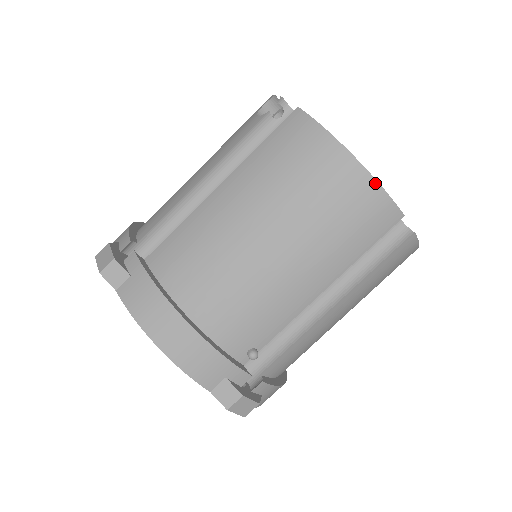
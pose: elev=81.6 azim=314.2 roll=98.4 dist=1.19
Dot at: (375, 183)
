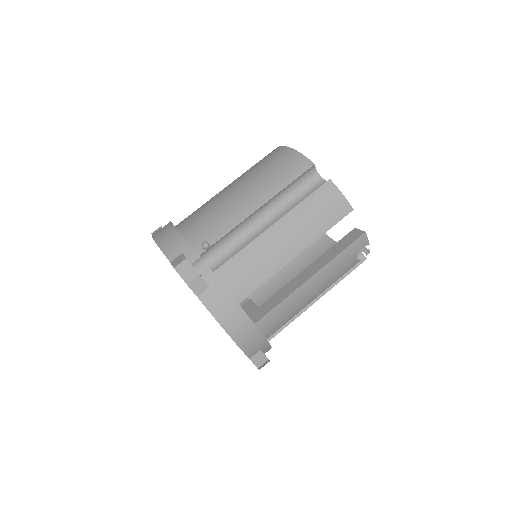
Dot at: (294, 151)
